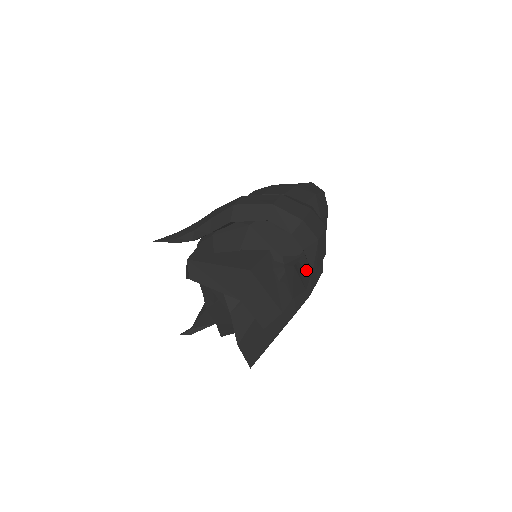
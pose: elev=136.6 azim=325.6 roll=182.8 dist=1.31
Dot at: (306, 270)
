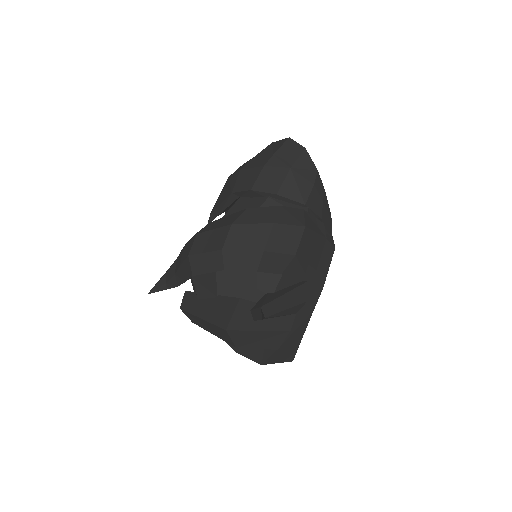
Dot at: (296, 287)
